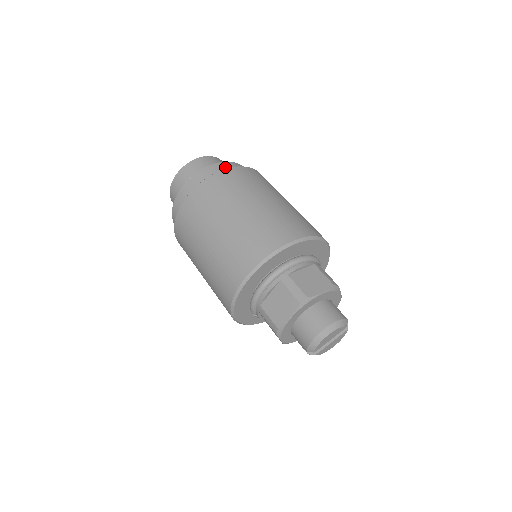
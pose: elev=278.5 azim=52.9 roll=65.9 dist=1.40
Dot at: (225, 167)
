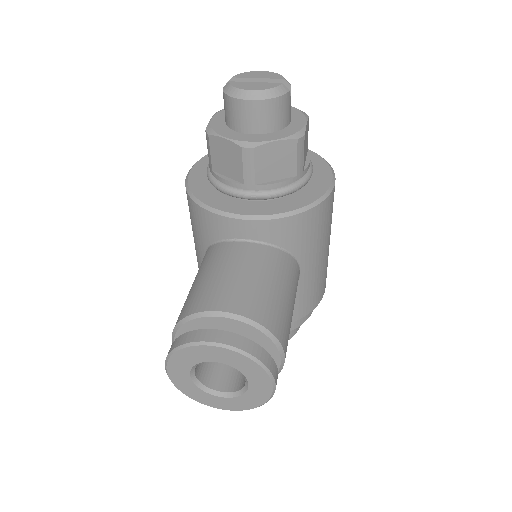
Dot at: occluded
